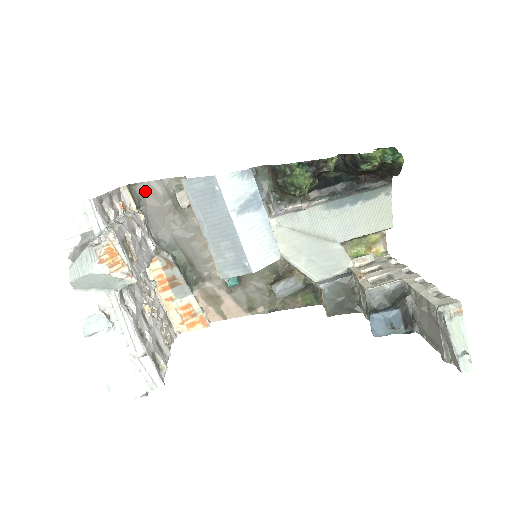
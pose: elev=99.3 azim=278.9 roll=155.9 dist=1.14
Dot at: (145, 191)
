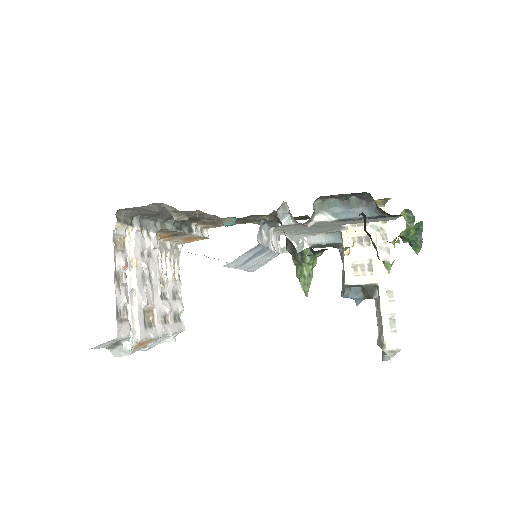
Dot at: (136, 210)
